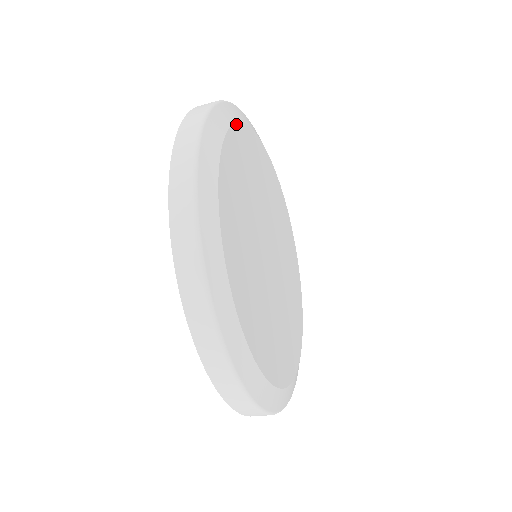
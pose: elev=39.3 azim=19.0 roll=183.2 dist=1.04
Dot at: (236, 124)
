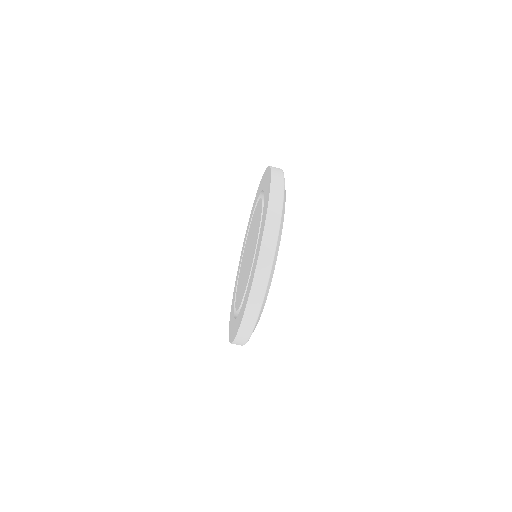
Dot at: (284, 213)
